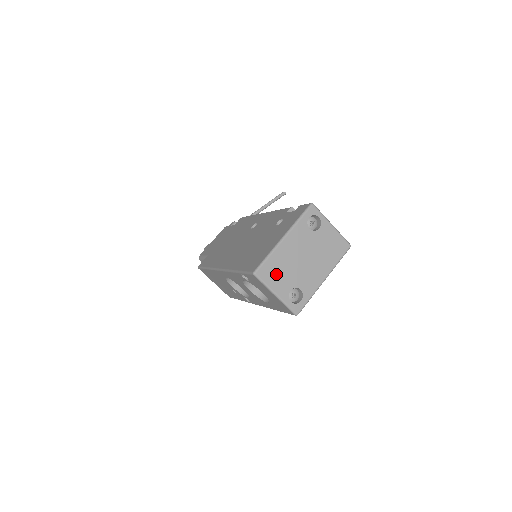
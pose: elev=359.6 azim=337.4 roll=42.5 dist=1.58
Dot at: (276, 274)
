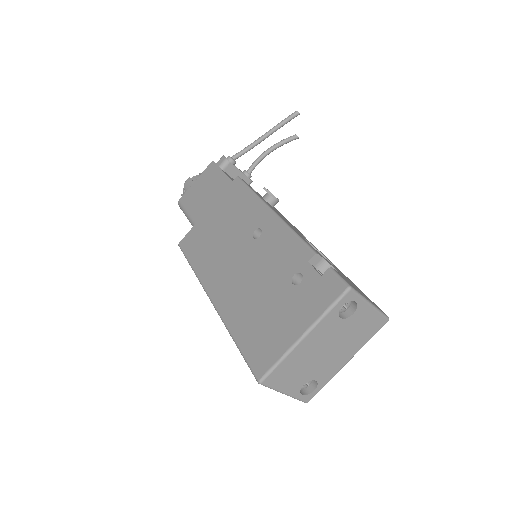
Dot at: (288, 376)
